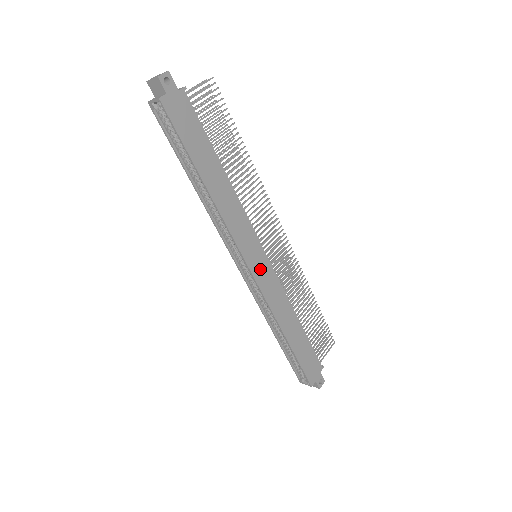
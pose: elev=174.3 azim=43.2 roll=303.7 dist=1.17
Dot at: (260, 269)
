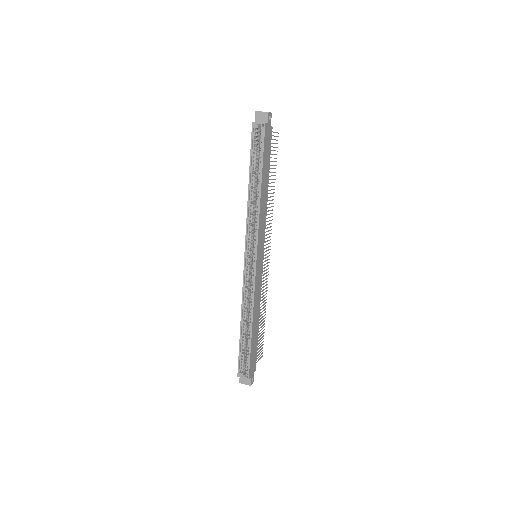
Dot at: (259, 264)
